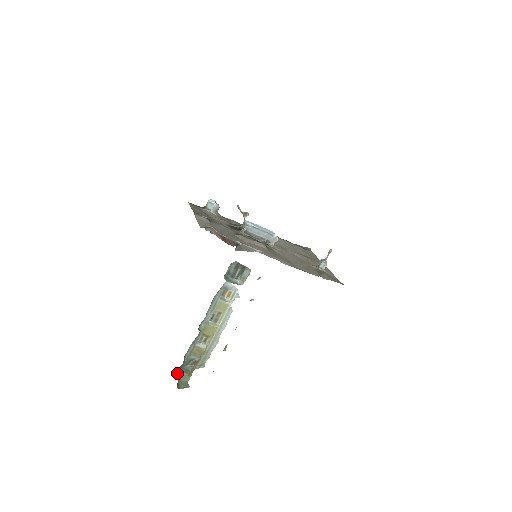
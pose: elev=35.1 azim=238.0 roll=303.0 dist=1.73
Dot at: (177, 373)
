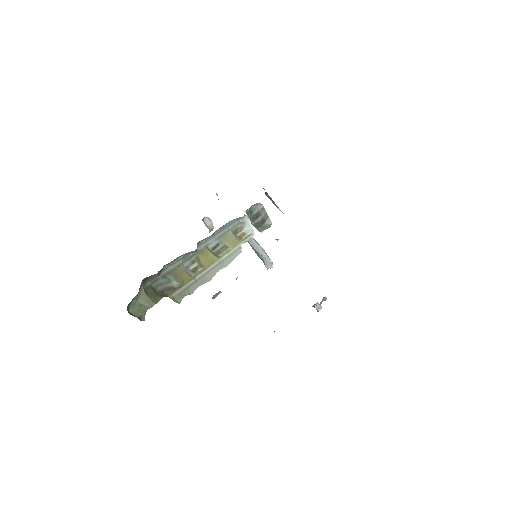
Dot at: (141, 284)
